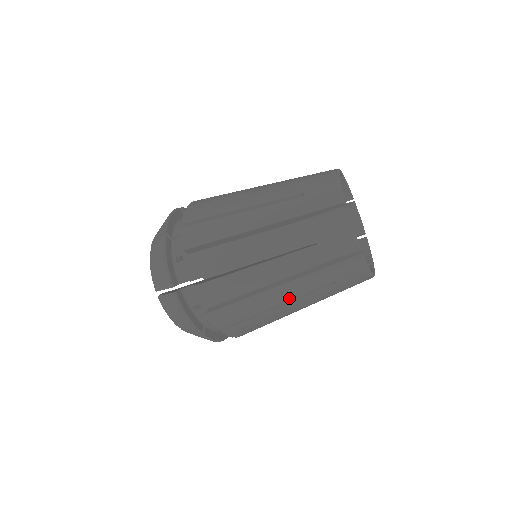
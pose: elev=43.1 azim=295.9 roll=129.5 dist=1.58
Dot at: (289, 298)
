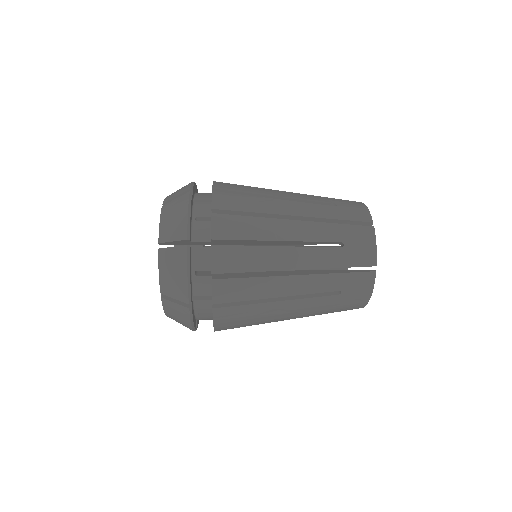
Dot at: occluded
